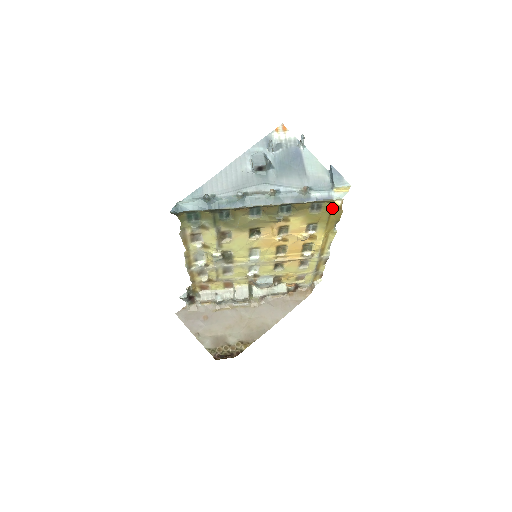
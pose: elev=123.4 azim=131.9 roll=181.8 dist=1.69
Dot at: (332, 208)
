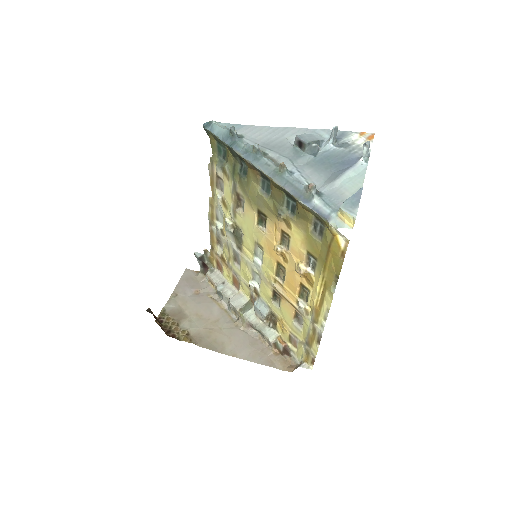
Dot at: (332, 243)
